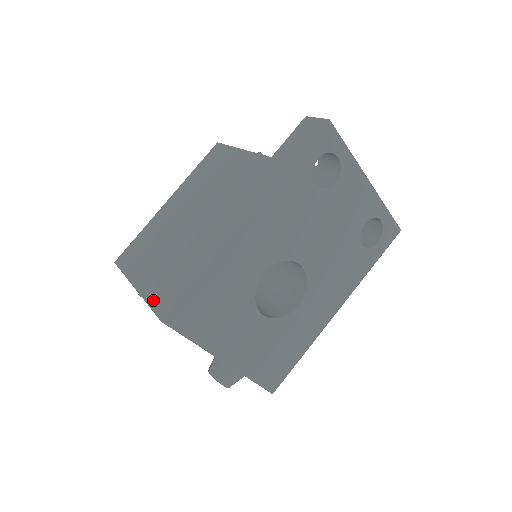
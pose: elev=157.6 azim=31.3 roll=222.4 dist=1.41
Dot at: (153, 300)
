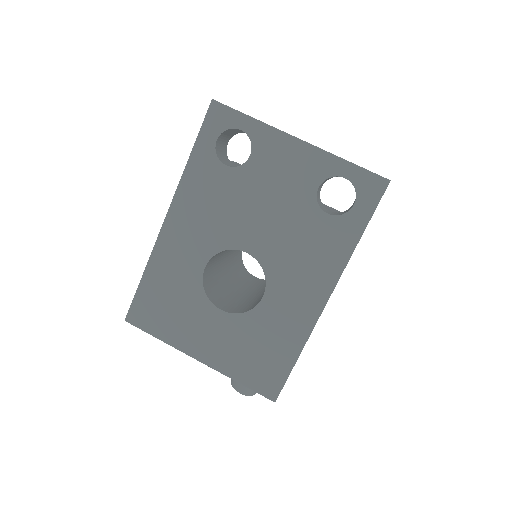
Dot at: occluded
